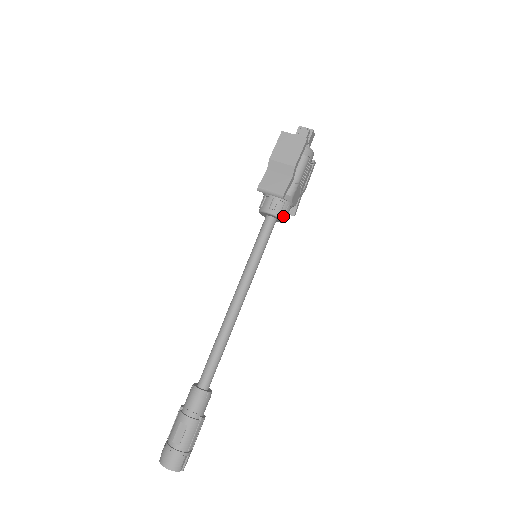
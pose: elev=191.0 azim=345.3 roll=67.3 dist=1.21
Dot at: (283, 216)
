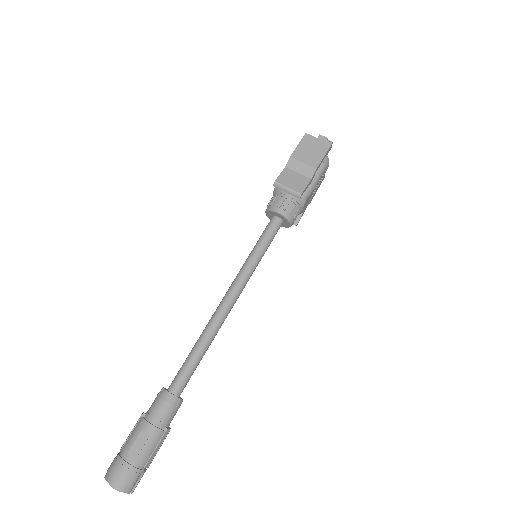
Dot at: (292, 219)
